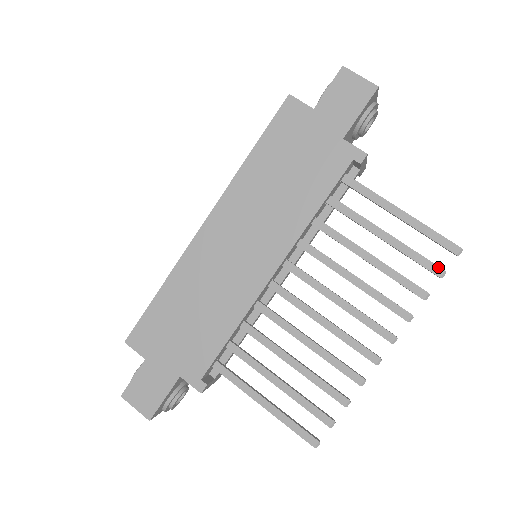
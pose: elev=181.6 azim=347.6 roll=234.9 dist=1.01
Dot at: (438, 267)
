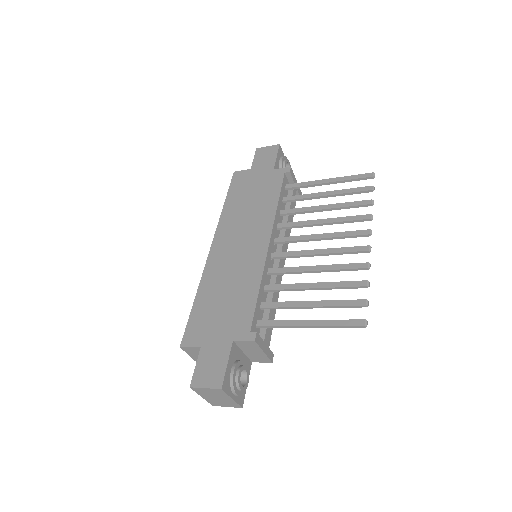
Dot at: (367, 187)
